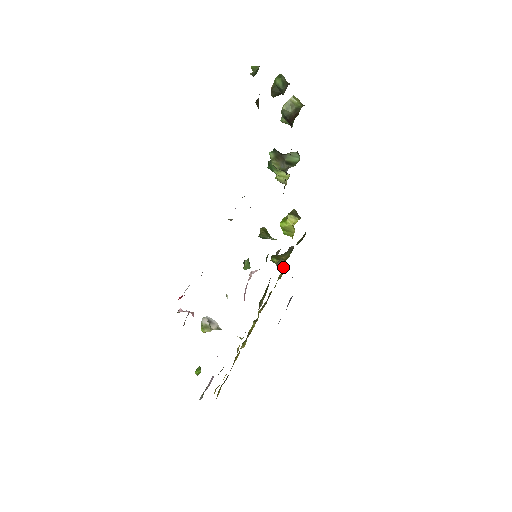
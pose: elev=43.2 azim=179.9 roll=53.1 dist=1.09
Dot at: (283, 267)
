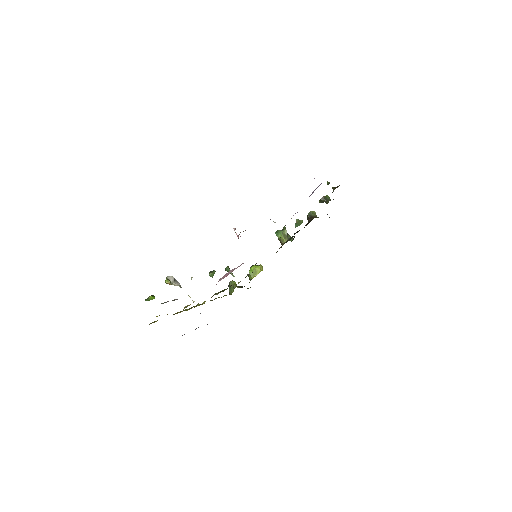
Dot at: (230, 292)
